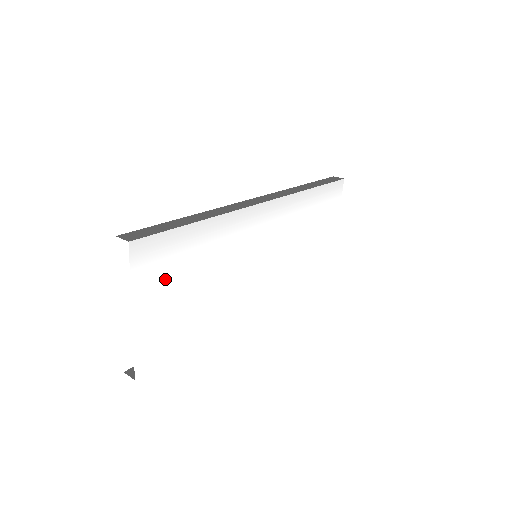
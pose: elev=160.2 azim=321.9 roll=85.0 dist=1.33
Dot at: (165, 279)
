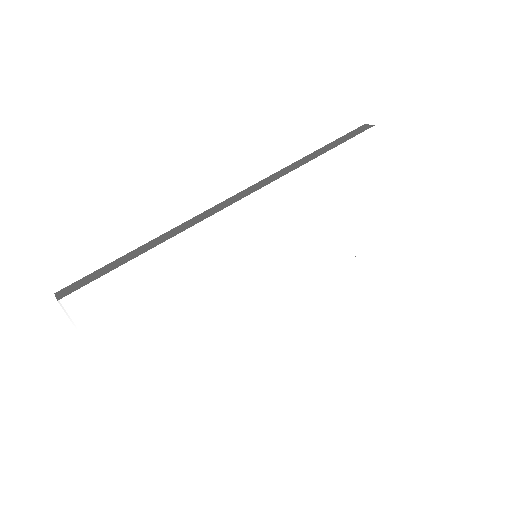
Dot at: (123, 318)
